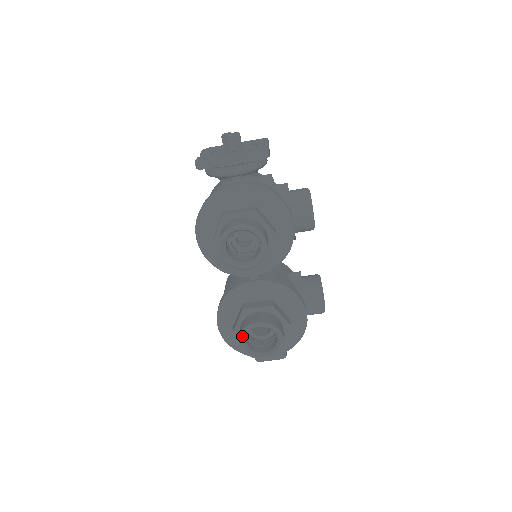
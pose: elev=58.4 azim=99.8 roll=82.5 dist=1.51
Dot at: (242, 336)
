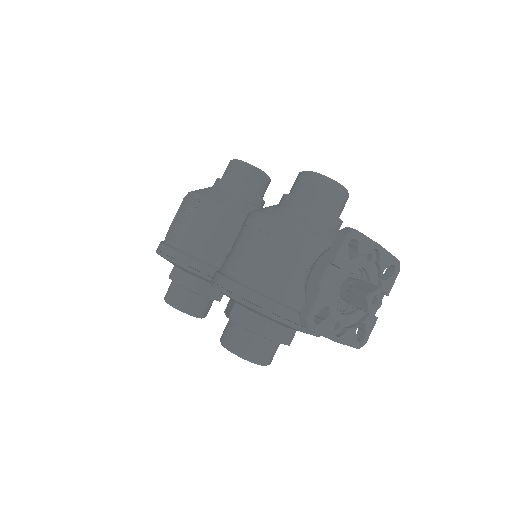
Dot at: occluded
